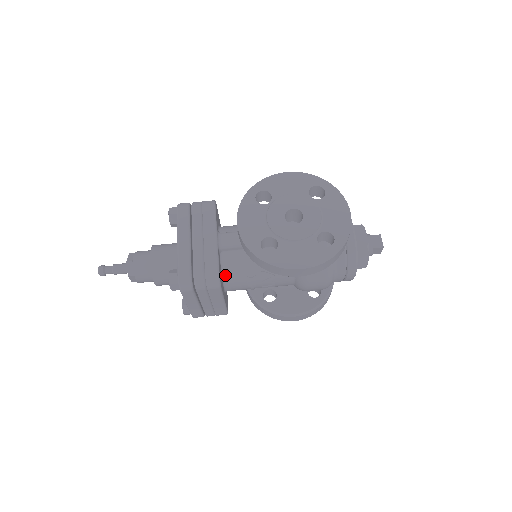
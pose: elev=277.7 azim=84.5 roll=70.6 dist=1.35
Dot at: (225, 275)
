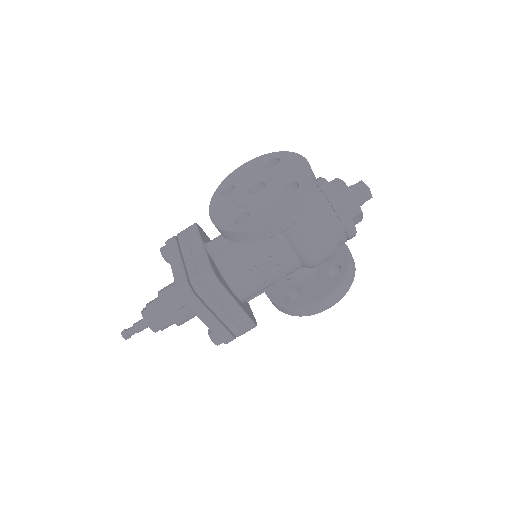
Dot at: (227, 278)
